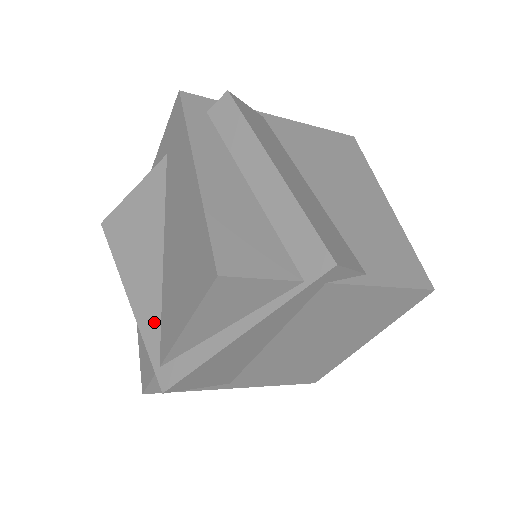
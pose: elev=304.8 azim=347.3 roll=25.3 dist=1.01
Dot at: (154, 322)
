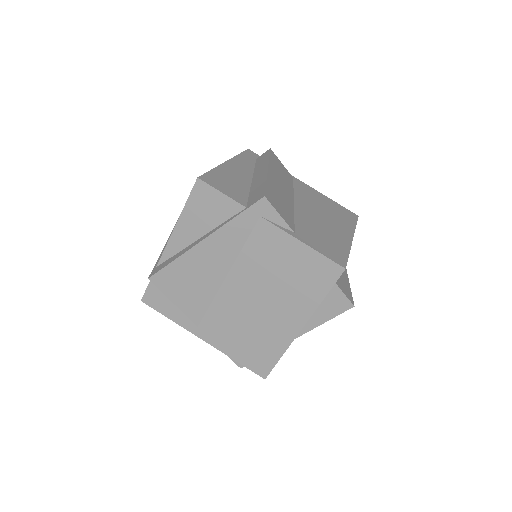
Dot at: occluded
